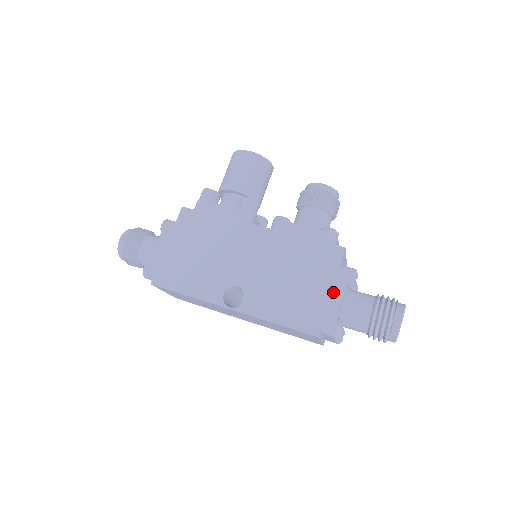
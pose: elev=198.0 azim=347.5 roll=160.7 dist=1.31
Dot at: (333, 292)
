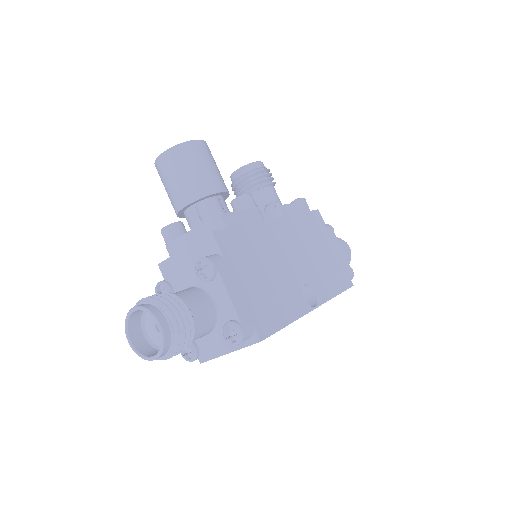
Dot at: (337, 247)
